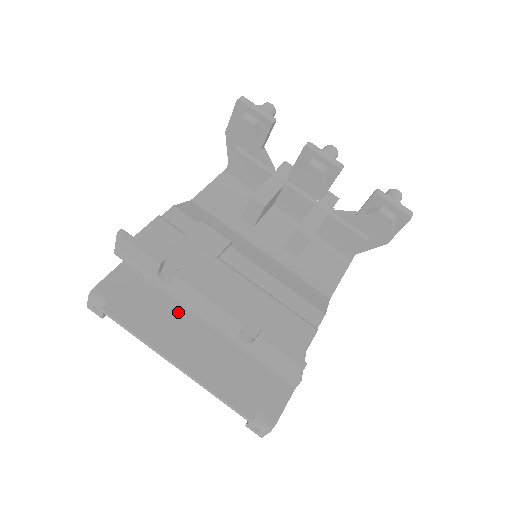
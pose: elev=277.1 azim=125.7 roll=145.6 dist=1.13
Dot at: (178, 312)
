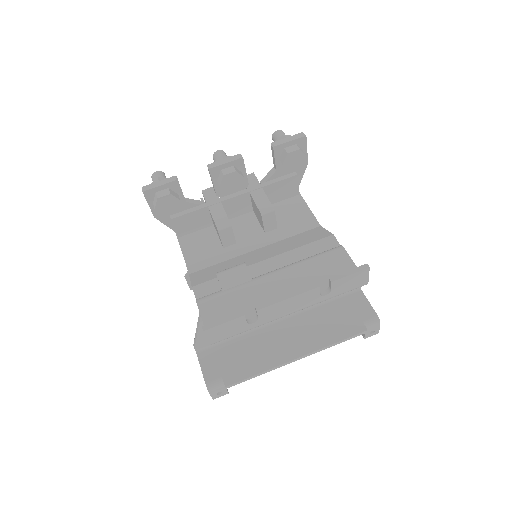
Dot at: (260, 336)
